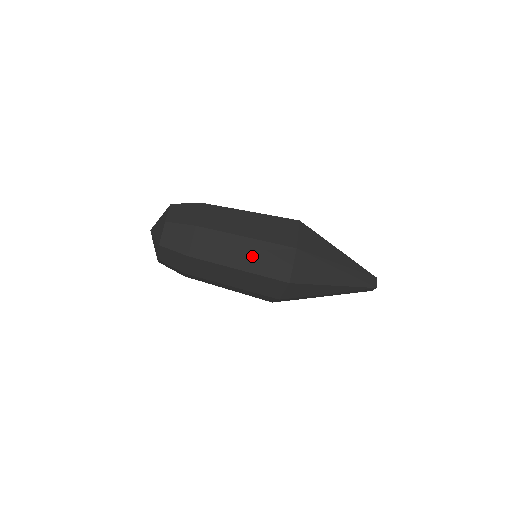
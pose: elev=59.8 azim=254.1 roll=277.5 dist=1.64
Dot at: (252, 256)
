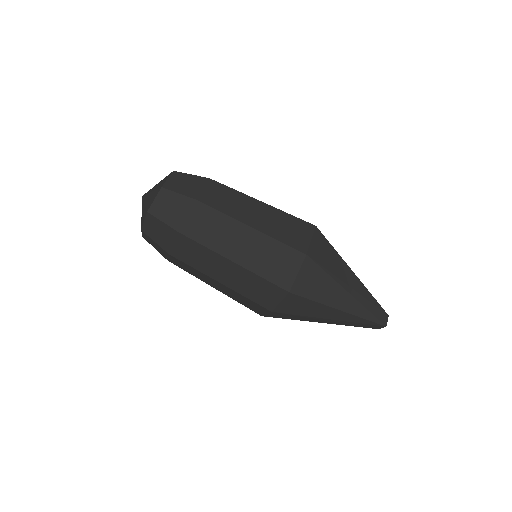
Dot at: (253, 250)
